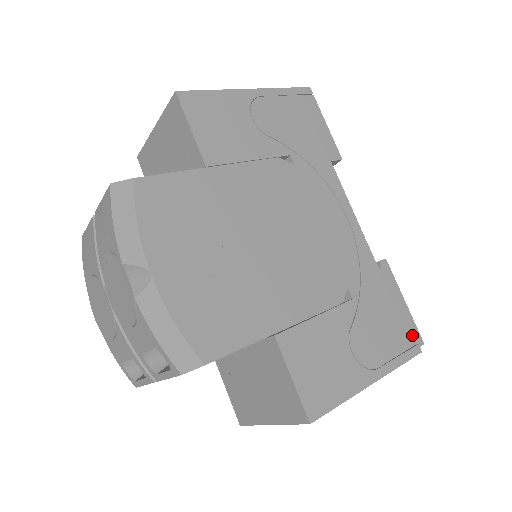
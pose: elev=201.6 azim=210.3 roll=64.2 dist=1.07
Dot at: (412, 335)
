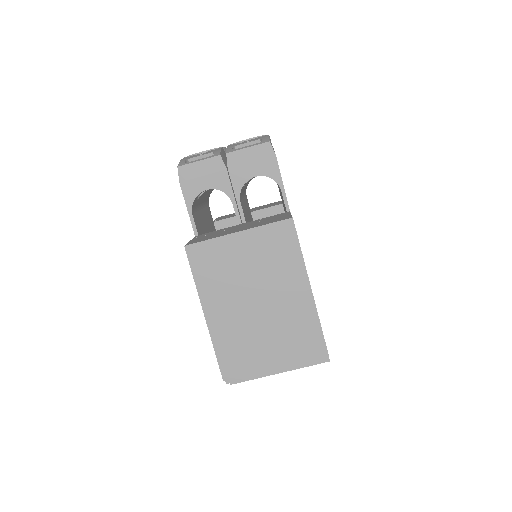
Dot at: occluded
